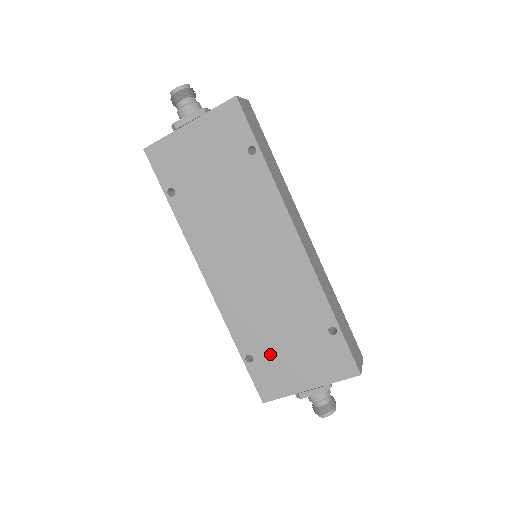
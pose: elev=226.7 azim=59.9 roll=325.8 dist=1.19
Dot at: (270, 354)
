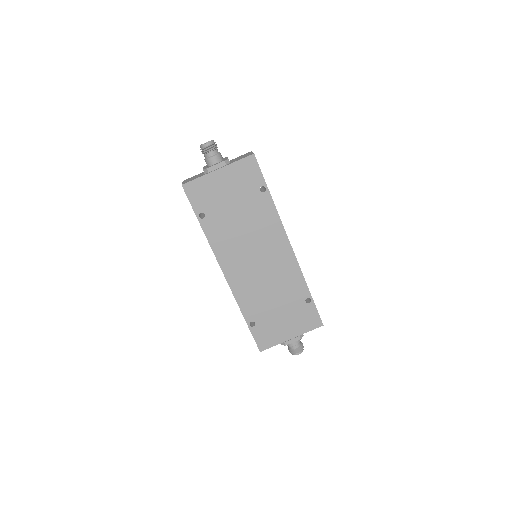
Dot at: (267, 319)
